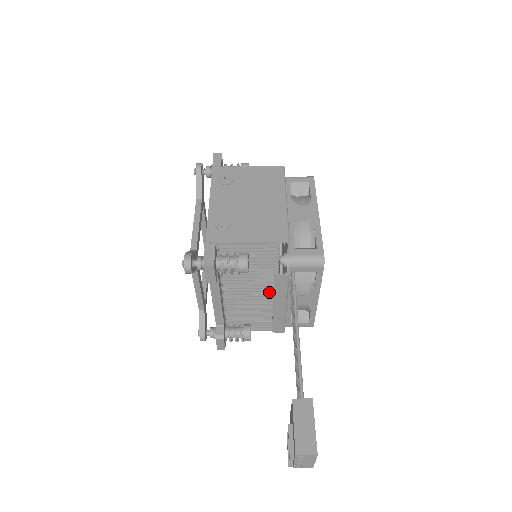
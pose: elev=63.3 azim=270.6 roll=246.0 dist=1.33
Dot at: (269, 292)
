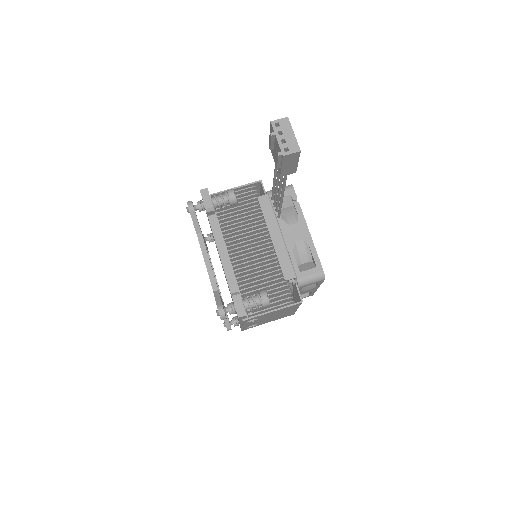
Dot at: (268, 247)
